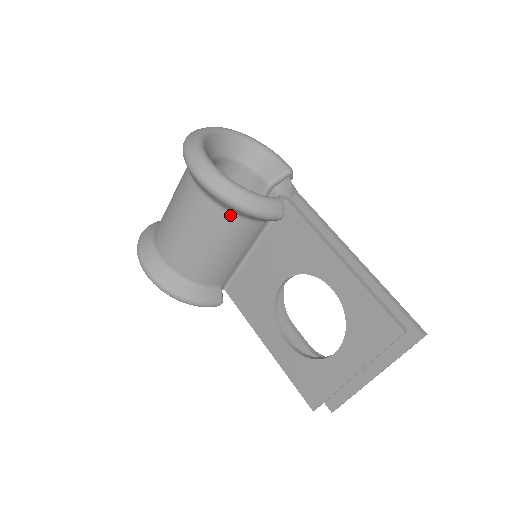
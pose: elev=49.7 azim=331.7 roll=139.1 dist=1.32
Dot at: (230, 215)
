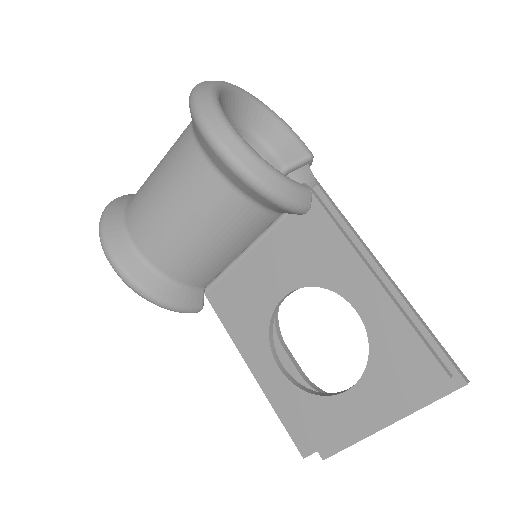
Dot at: (242, 198)
